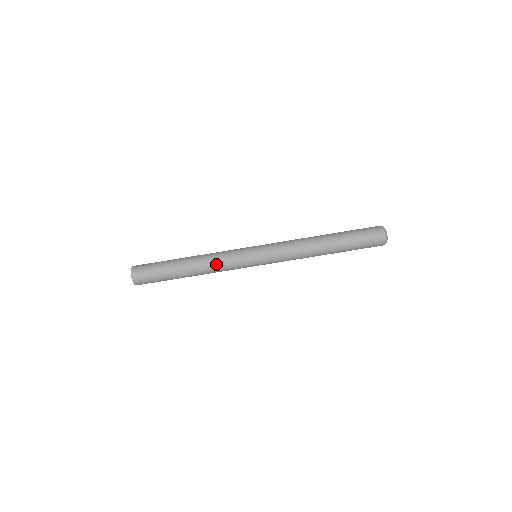
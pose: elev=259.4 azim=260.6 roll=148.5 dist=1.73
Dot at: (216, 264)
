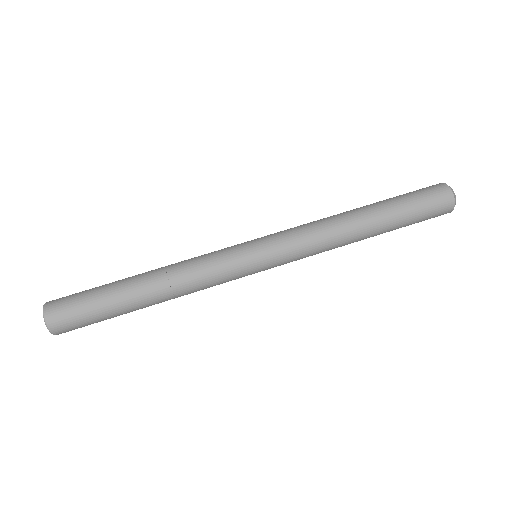
Dot at: (192, 276)
